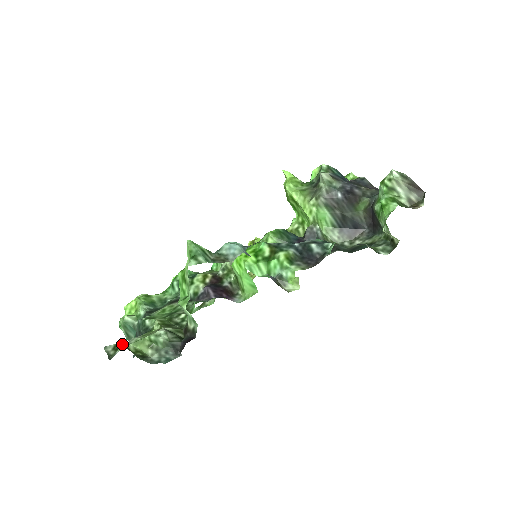
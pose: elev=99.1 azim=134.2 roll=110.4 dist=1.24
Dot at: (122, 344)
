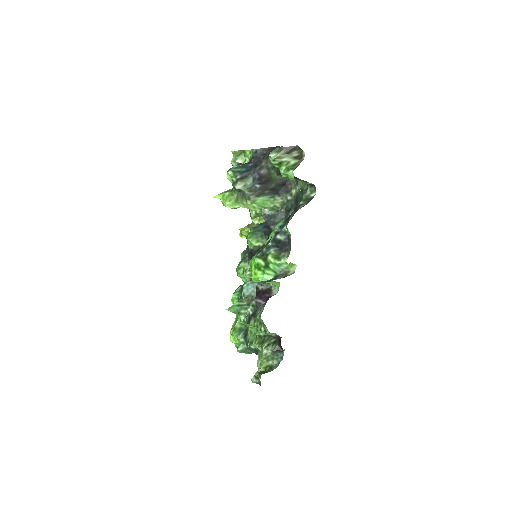
Dot at: (257, 374)
